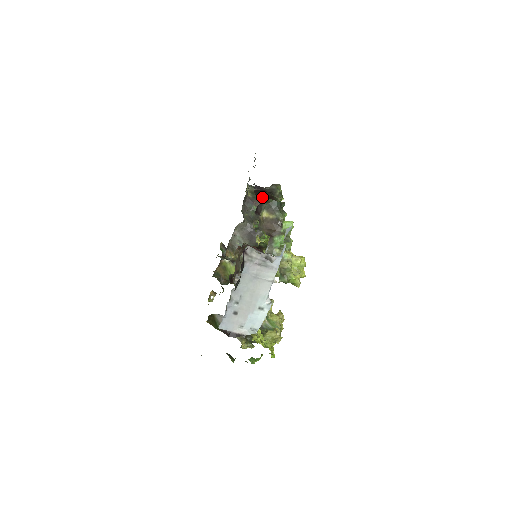
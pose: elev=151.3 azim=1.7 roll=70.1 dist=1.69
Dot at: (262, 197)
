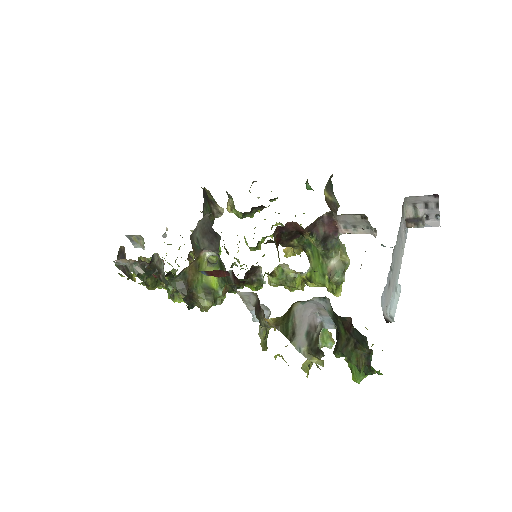
Dot at: occluded
